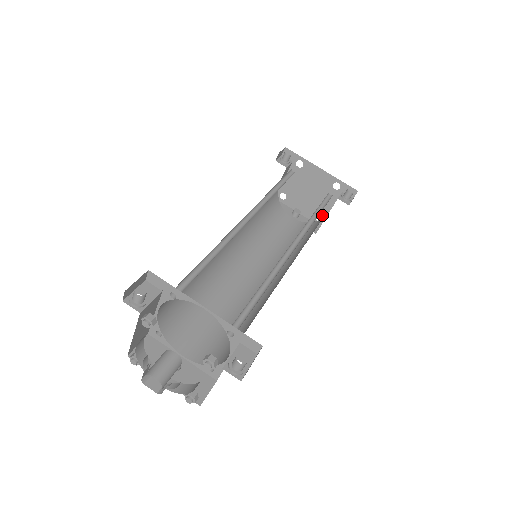
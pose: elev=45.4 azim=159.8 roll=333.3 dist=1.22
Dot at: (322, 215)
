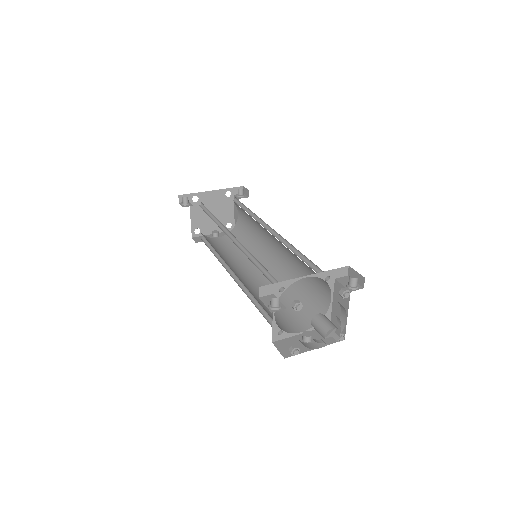
Dot at: (231, 221)
